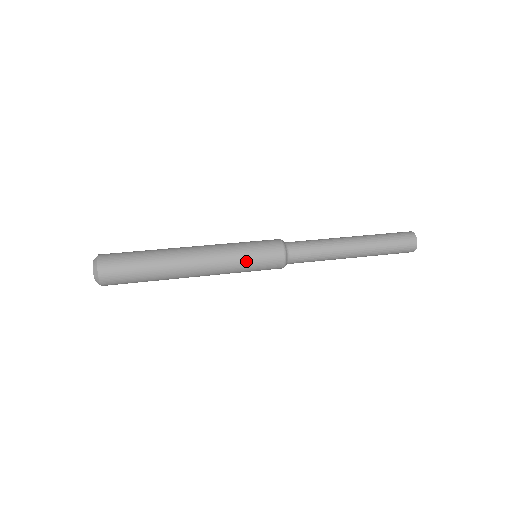
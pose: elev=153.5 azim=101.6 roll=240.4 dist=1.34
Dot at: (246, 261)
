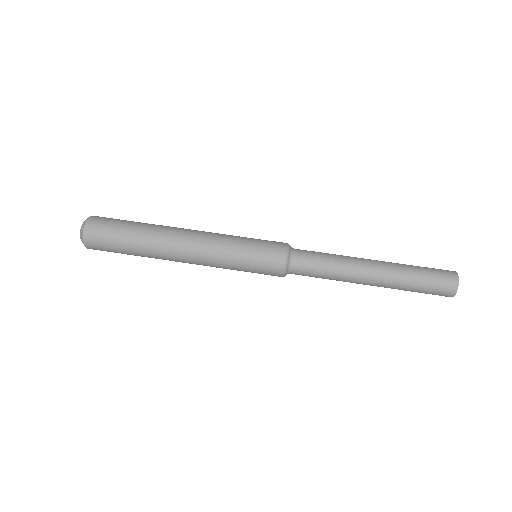
Dot at: (239, 269)
